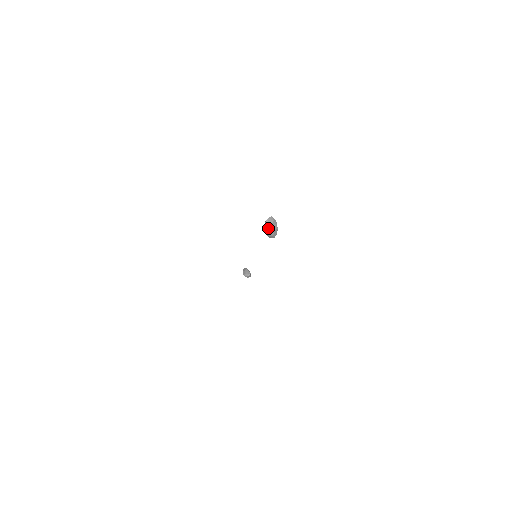
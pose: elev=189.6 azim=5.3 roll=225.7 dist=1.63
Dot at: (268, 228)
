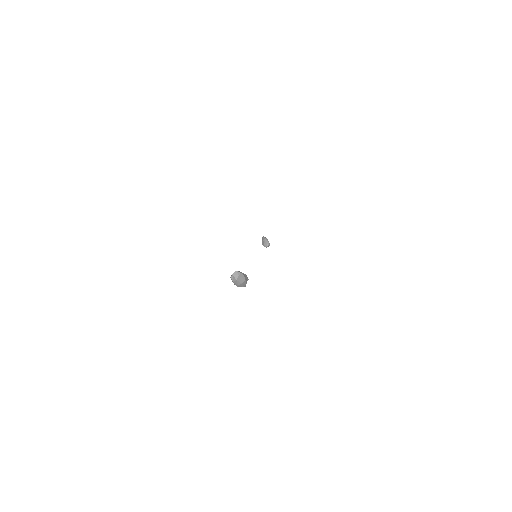
Dot at: (235, 283)
